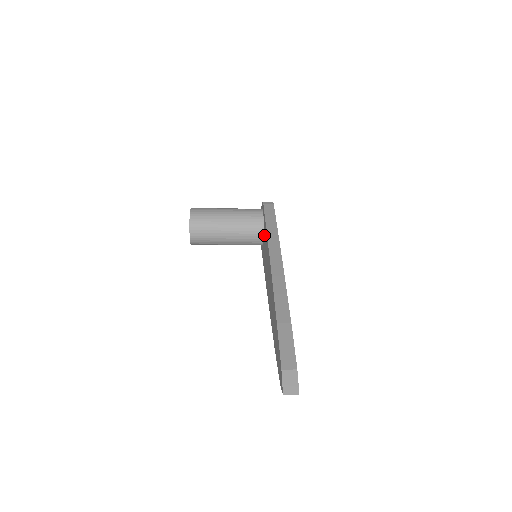
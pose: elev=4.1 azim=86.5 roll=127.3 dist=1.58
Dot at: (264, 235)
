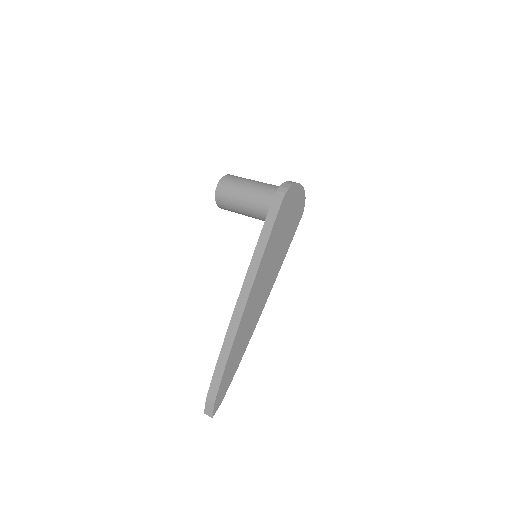
Dot at: occluded
